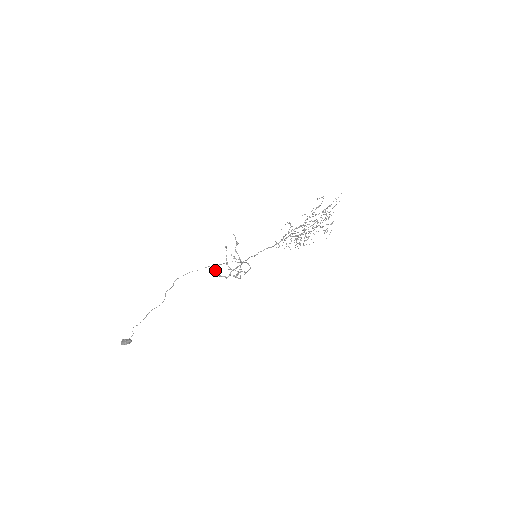
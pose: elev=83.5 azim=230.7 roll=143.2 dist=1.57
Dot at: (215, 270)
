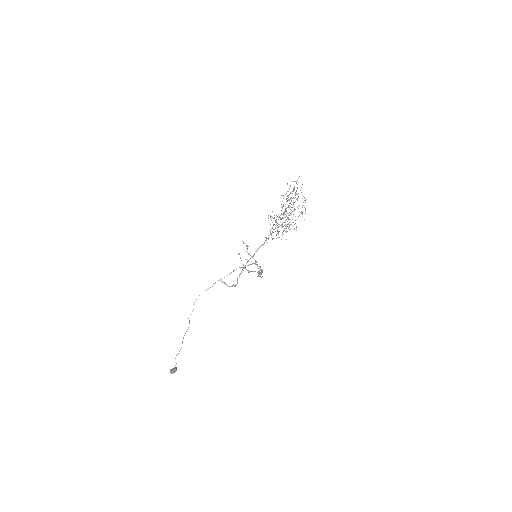
Dot at: occluded
